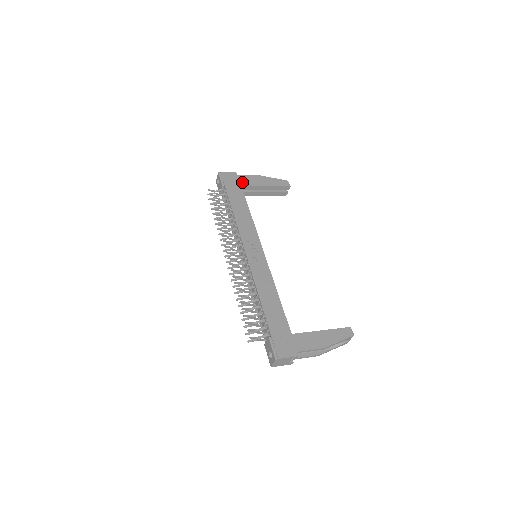
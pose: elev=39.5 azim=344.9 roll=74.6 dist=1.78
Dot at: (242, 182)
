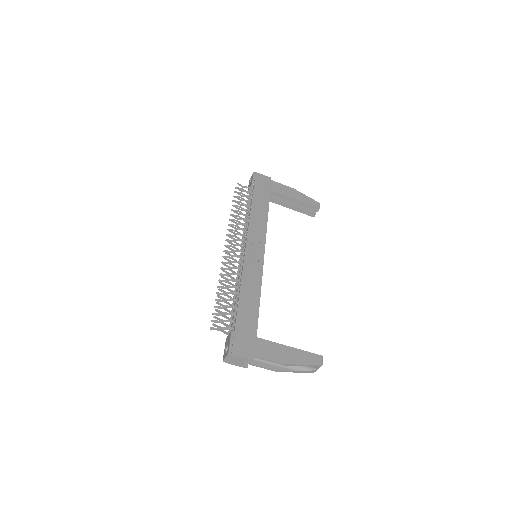
Dot at: (273, 188)
